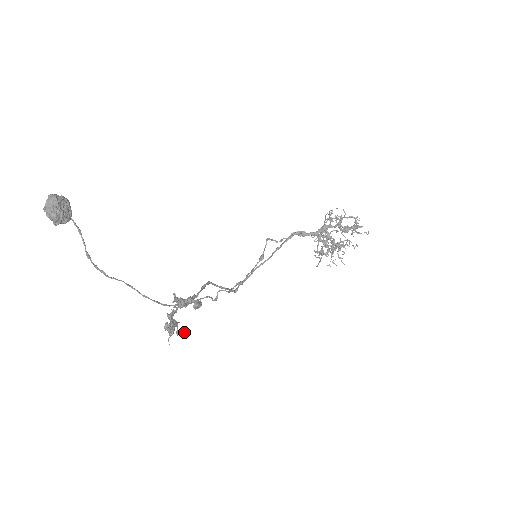
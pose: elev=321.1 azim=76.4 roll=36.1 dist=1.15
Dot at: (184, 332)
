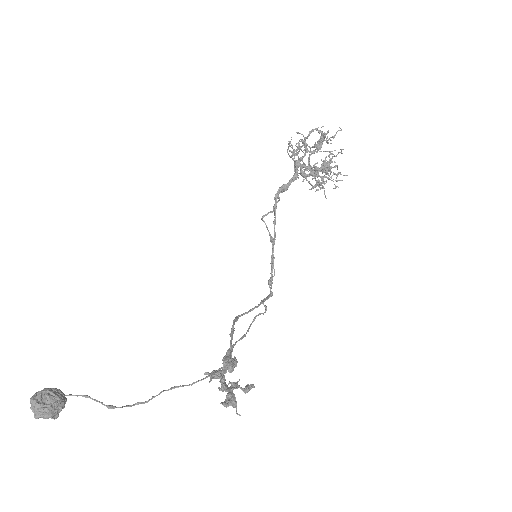
Dot at: (247, 390)
